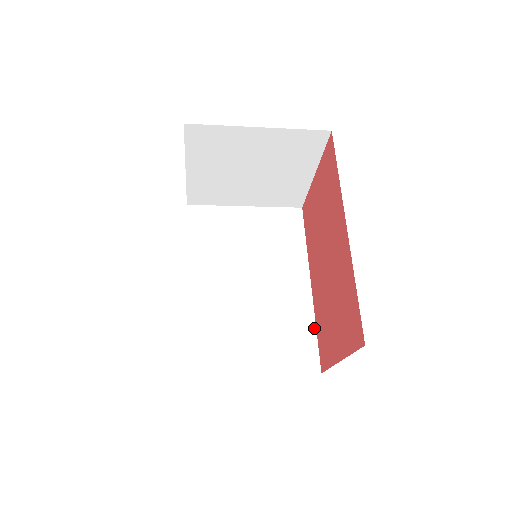
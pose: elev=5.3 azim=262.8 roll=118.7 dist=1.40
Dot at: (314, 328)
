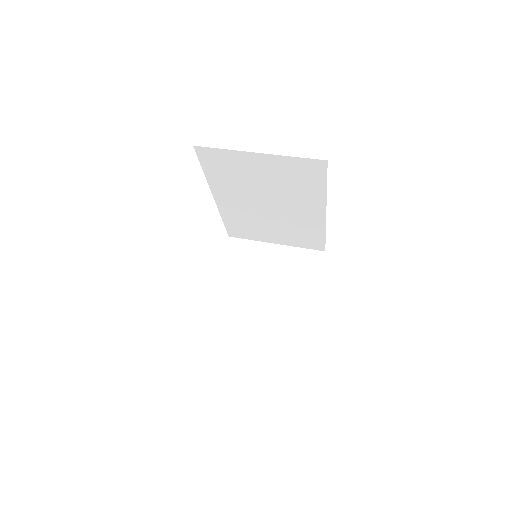
Dot at: (324, 235)
